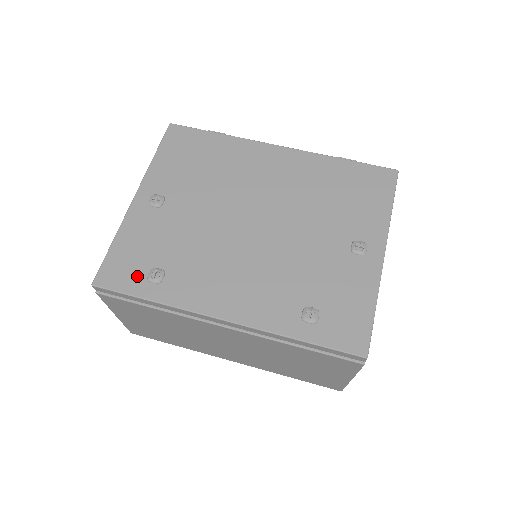
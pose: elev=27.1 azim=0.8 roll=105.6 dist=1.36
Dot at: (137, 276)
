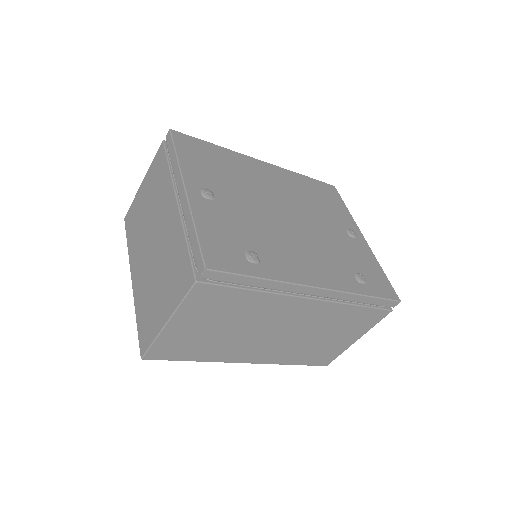
Dot at: (238, 258)
